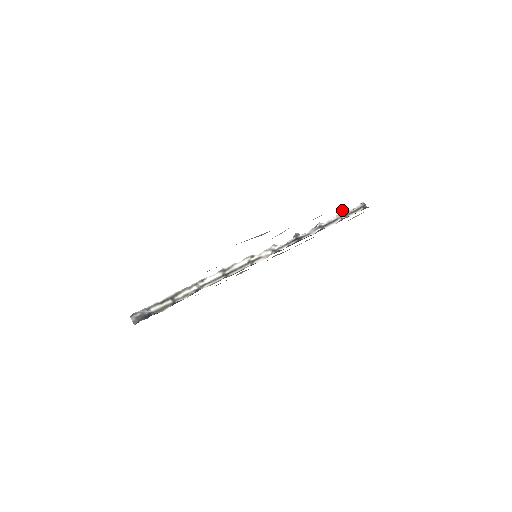
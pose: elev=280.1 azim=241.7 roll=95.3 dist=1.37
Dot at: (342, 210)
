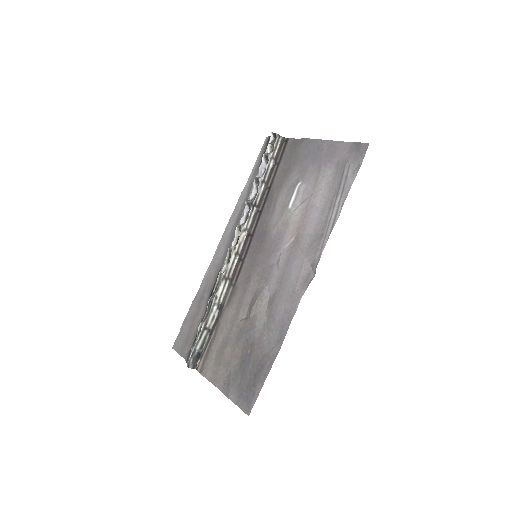
Dot at: (268, 154)
